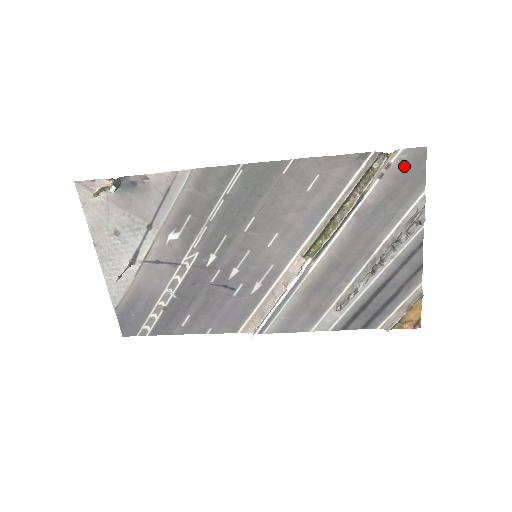
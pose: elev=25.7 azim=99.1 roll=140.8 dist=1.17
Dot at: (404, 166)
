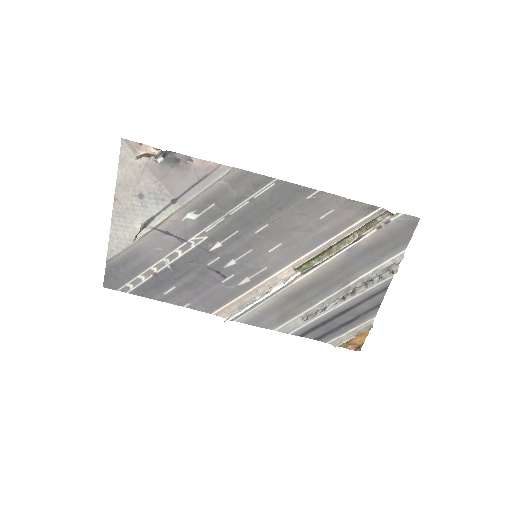
Dot at: (399, 226)
